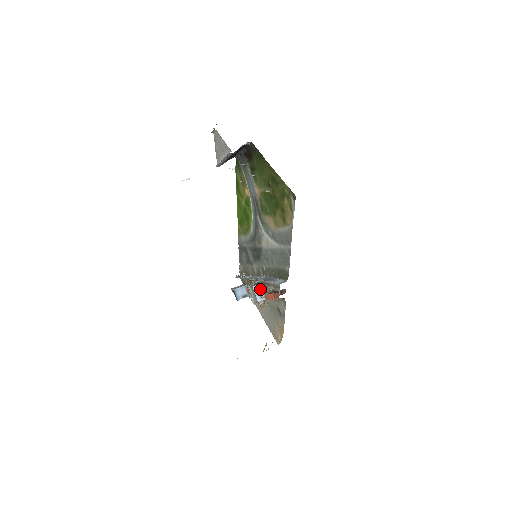
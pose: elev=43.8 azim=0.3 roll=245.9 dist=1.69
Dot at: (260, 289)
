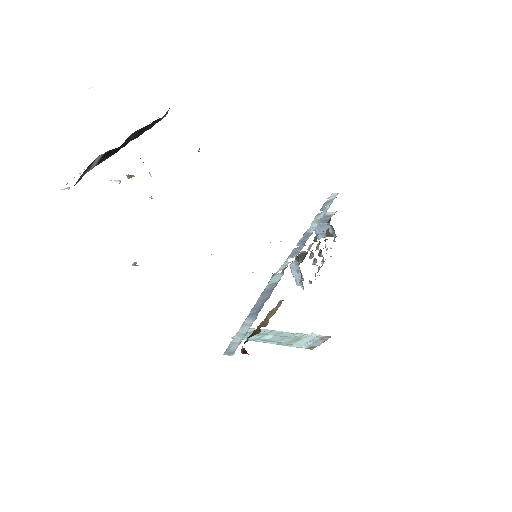
Dot at: (300, 272)
